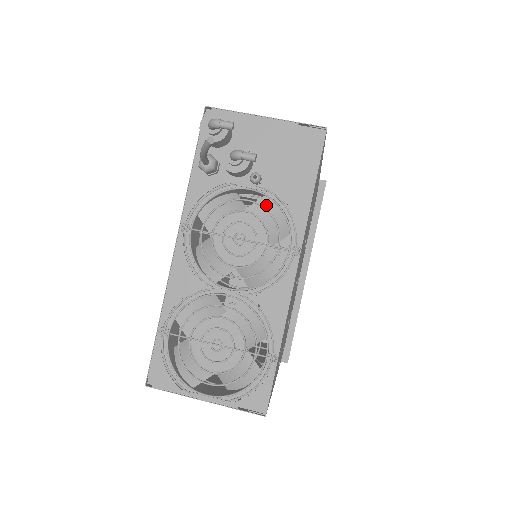
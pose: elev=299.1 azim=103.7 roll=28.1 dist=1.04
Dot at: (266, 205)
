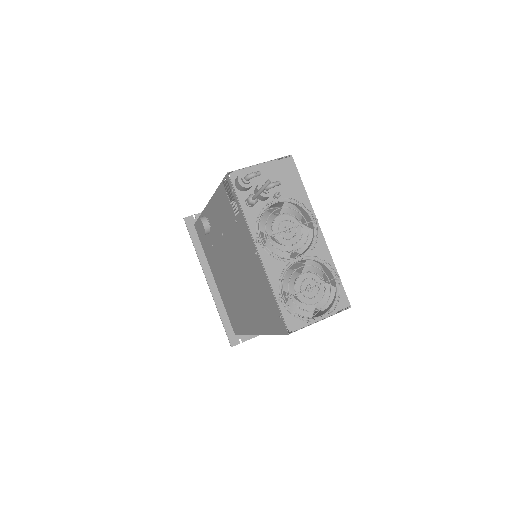
Dot at: (287, 207)
